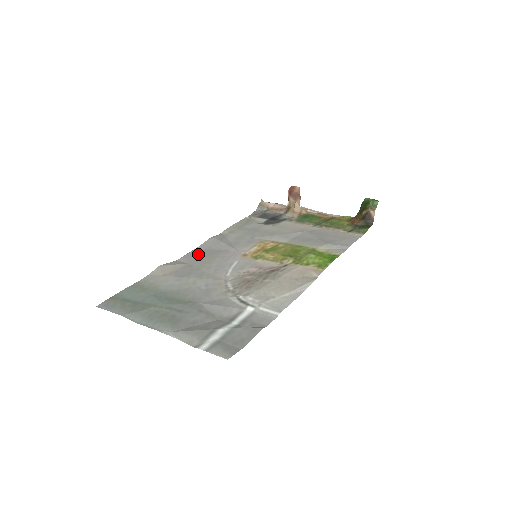
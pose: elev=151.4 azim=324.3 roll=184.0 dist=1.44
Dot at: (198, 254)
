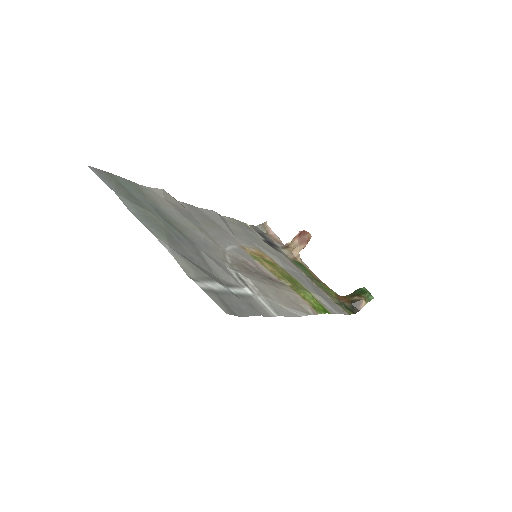
Dot at: (200, 212)
